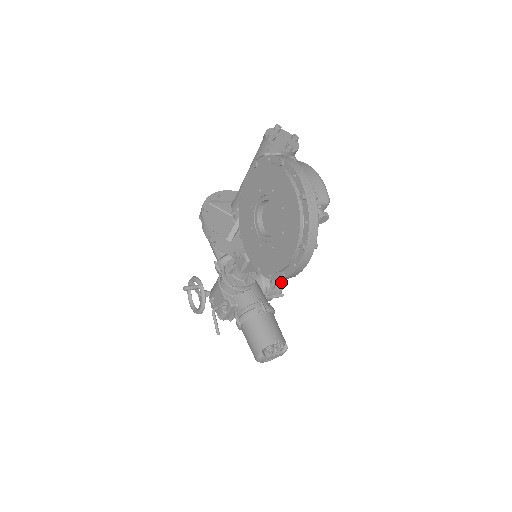
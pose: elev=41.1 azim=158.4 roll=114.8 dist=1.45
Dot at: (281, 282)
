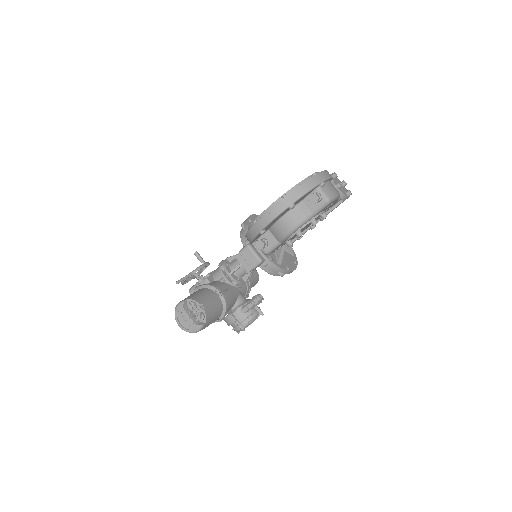
Dot at: (253, 316)
